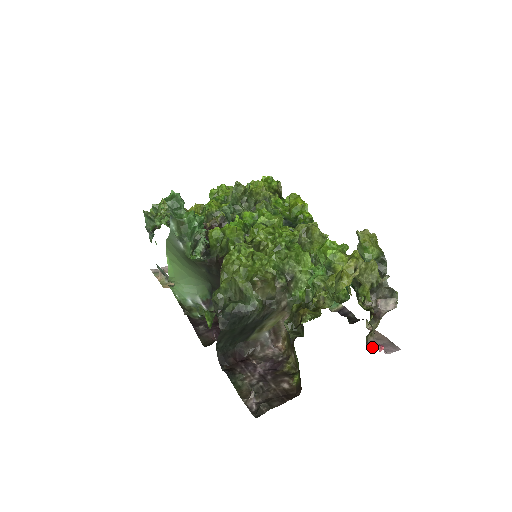
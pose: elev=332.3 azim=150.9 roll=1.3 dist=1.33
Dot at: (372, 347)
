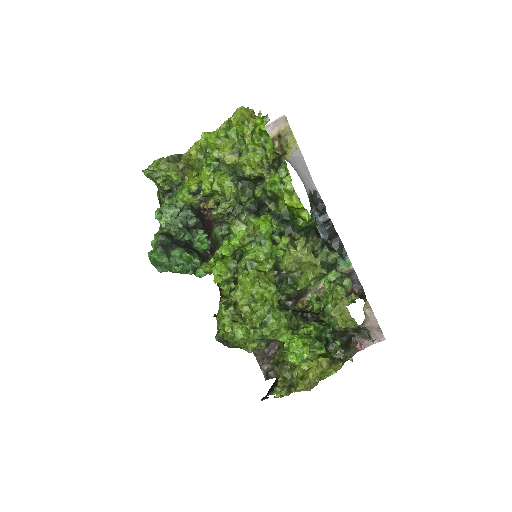
Dot at: occluded
